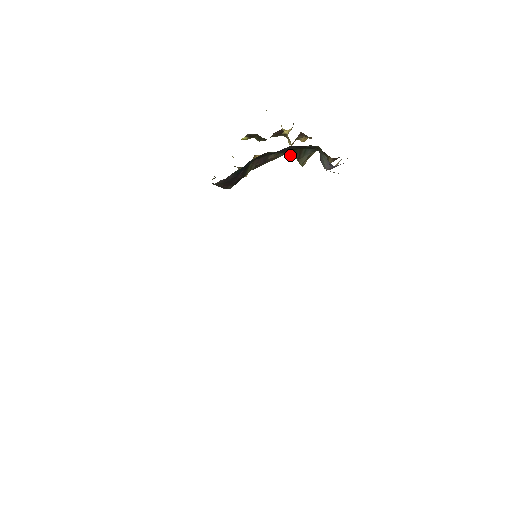
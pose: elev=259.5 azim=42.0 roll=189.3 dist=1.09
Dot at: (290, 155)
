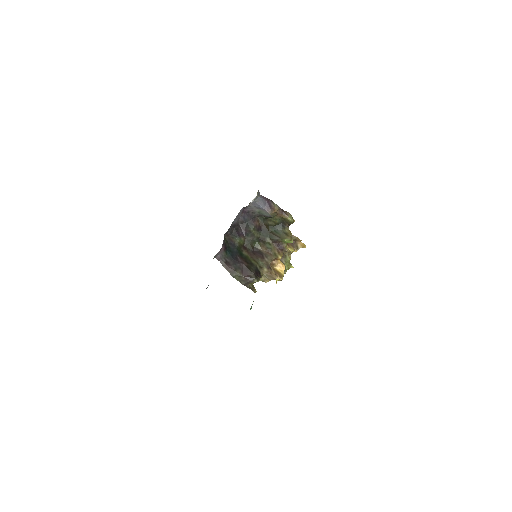
Dot at: (284, 247)
